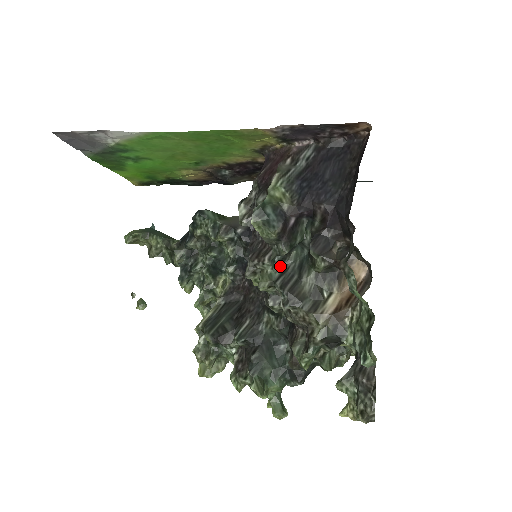
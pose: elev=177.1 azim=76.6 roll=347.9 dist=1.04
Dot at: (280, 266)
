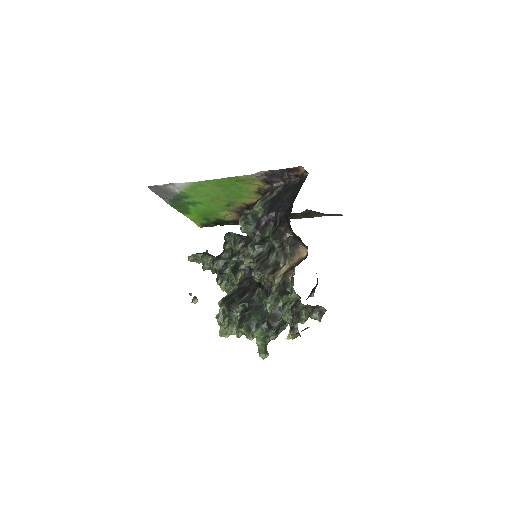
Dot at: (258, 251)
